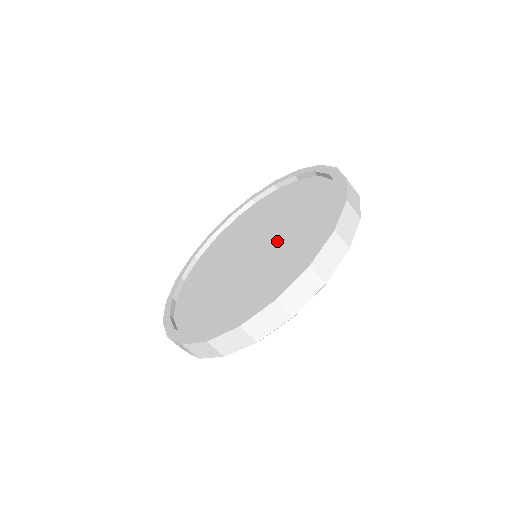
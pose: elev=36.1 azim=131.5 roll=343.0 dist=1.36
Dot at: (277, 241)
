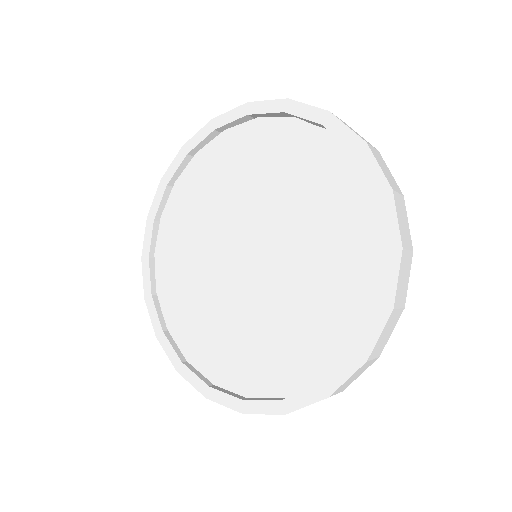
Dot at: (291, 244)
